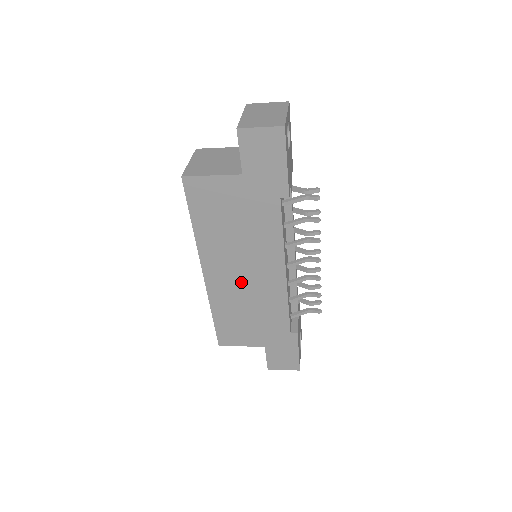
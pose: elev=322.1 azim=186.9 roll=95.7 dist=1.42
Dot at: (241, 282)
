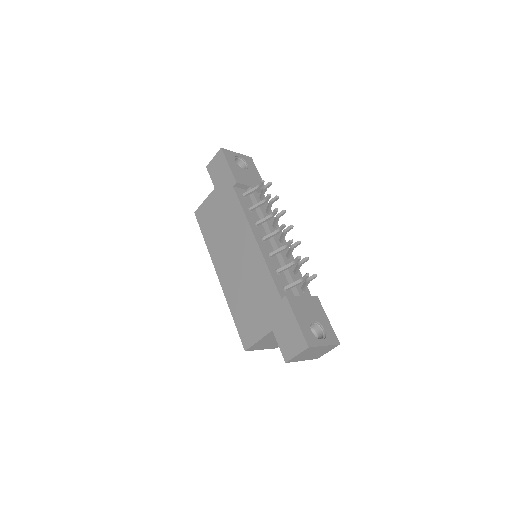
Dot at: (237, 267)
